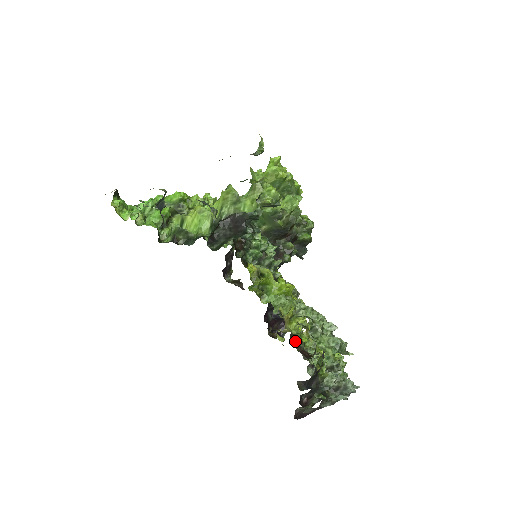
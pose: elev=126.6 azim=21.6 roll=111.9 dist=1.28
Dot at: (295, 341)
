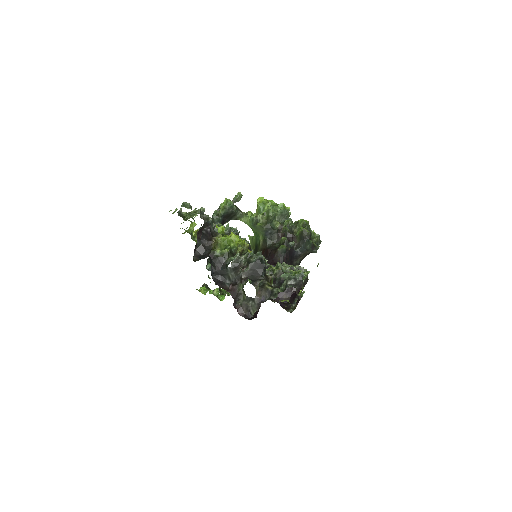
Dot at: occluded
